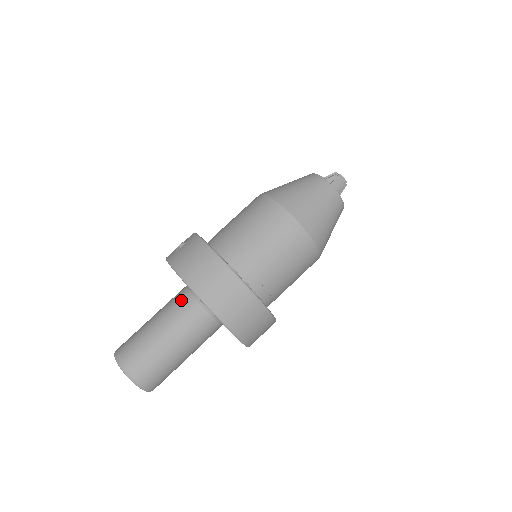
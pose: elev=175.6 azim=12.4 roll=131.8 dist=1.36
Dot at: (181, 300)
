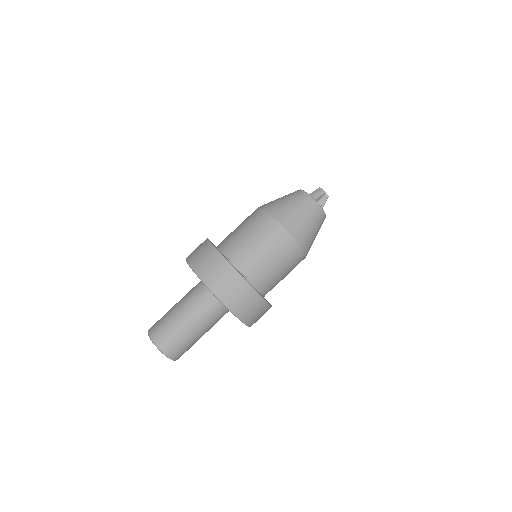
Dot at: (195, 286)
